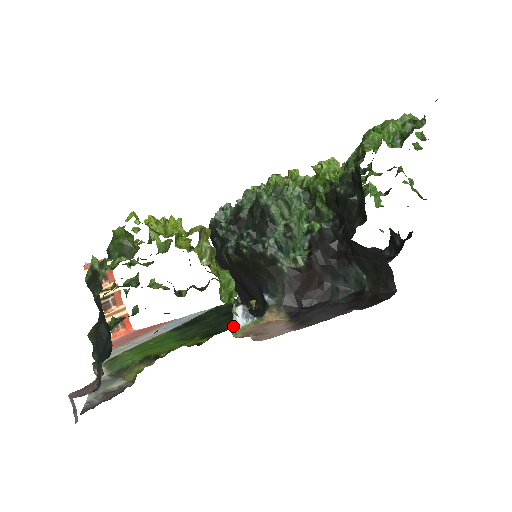
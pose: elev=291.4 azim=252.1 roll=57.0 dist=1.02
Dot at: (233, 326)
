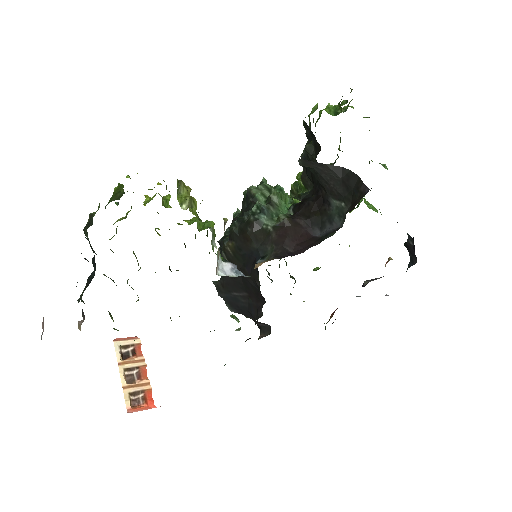
Dot at: (218, 271)
